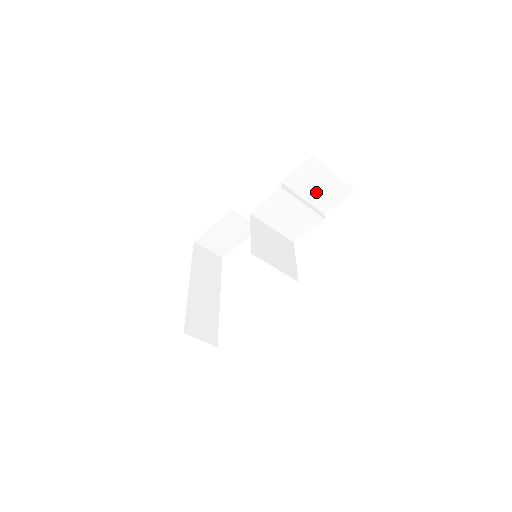
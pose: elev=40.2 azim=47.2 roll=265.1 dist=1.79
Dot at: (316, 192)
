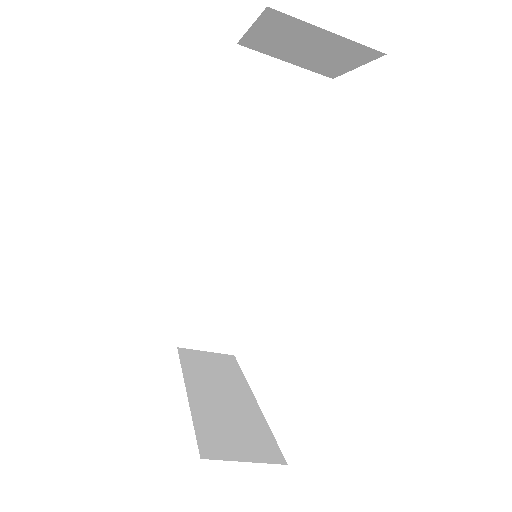
Dot at: (280, 108)
